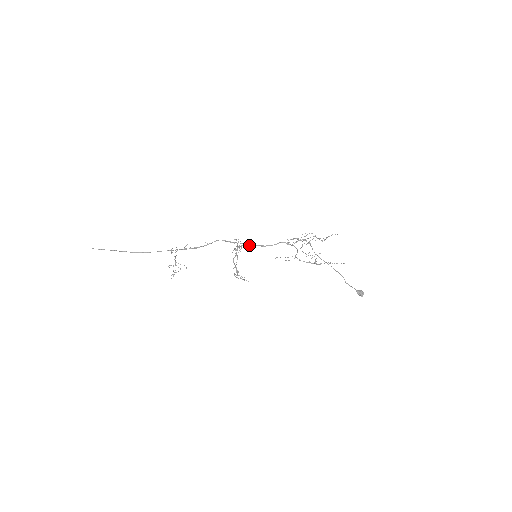
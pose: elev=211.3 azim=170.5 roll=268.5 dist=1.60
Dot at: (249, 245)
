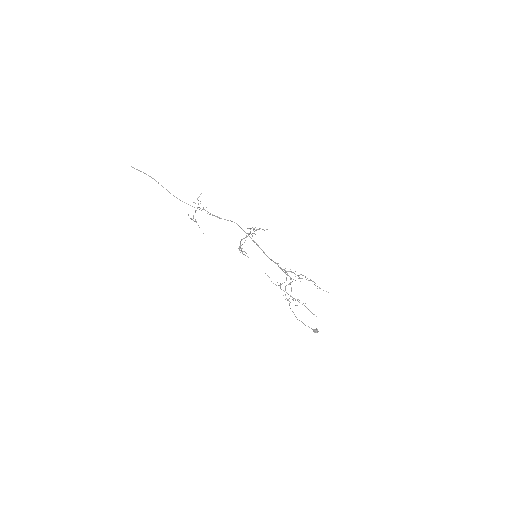
Dot at: (266, 229)
